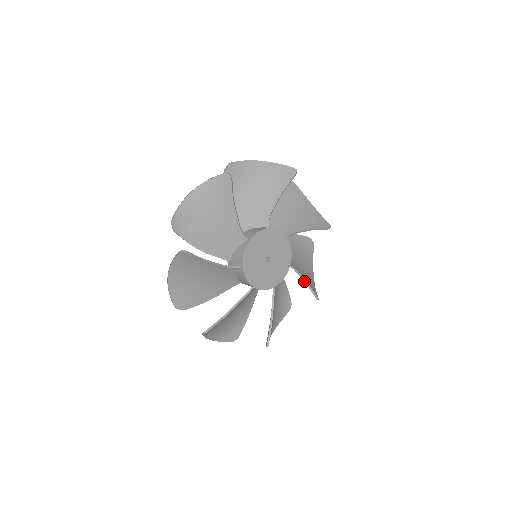
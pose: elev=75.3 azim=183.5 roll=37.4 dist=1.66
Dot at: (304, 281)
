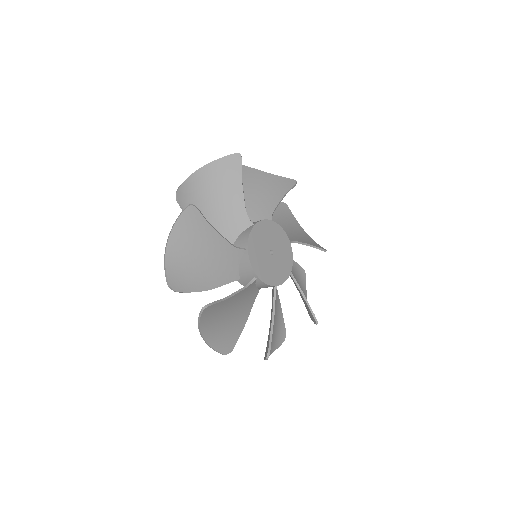
Dot at: (303, 297)
